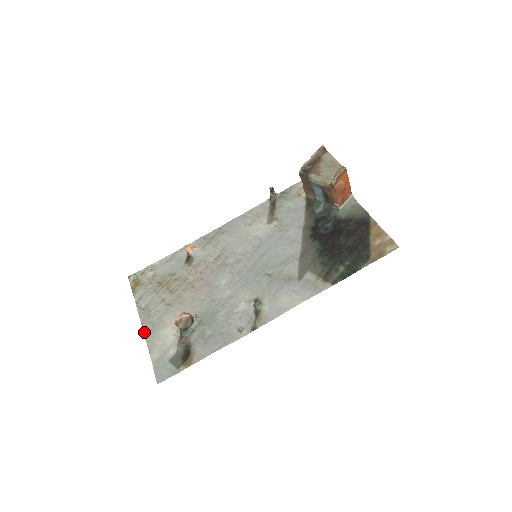
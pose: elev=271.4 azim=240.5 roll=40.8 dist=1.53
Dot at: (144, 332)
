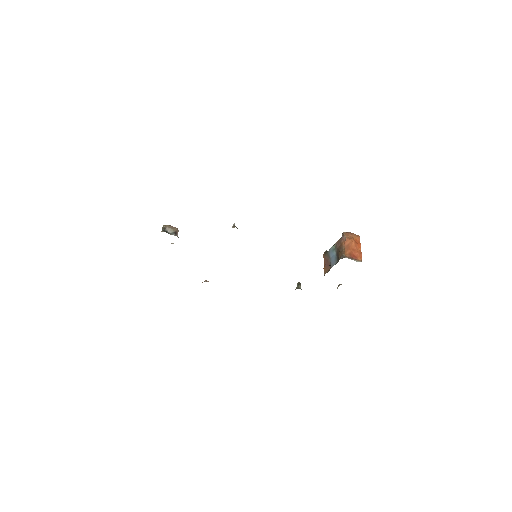
Dot at: occluded
